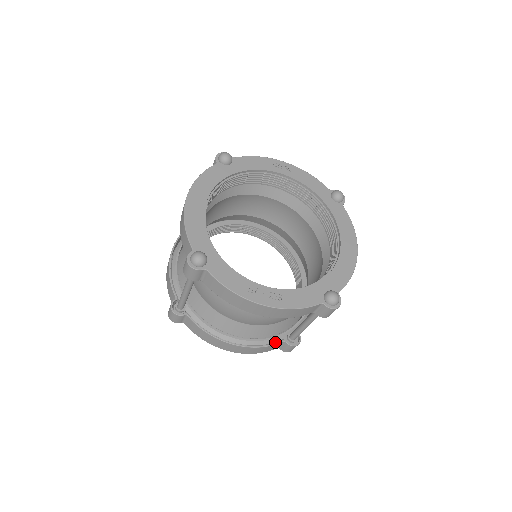
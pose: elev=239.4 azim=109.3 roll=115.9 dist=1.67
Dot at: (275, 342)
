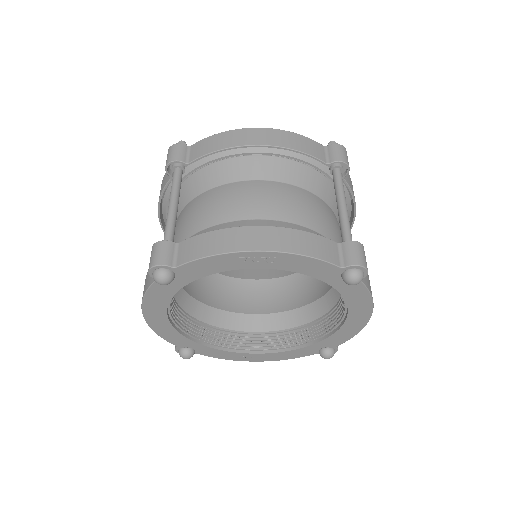
Dot at: occluded
